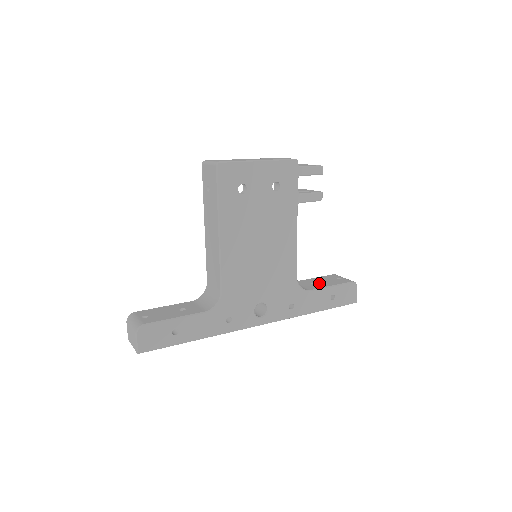
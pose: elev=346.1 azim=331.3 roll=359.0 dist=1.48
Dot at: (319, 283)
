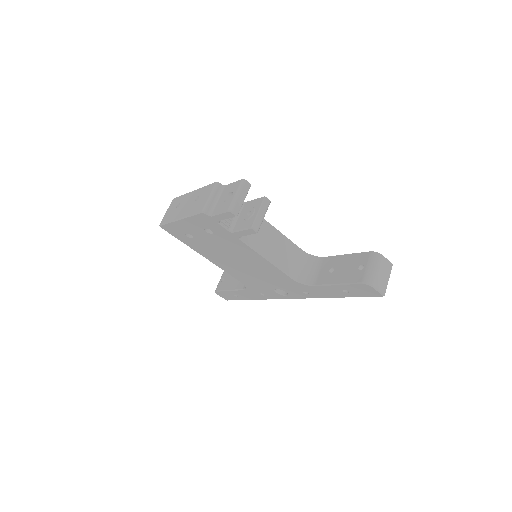
Dot at: (335, 272)
